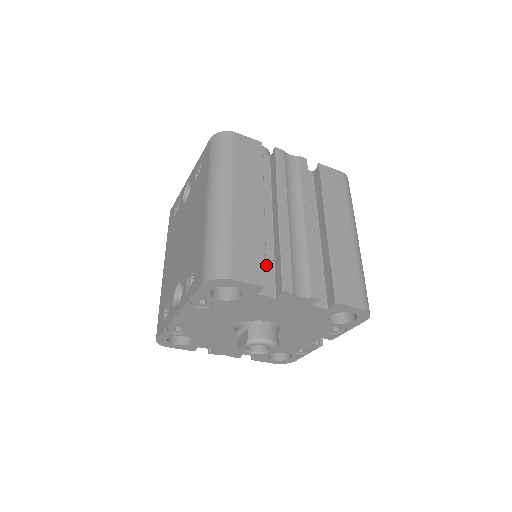
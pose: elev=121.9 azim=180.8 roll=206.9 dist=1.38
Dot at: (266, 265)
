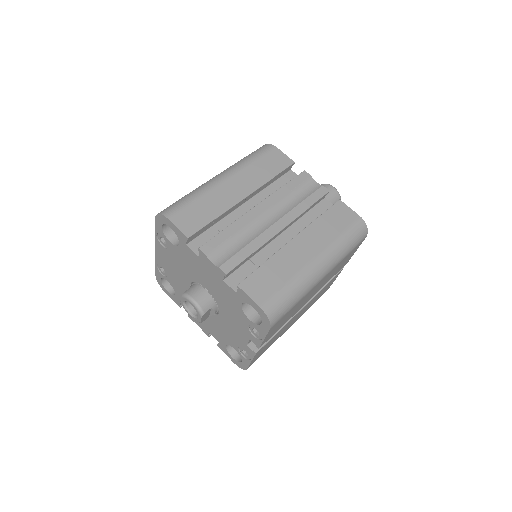
Dot at: (215, 235)
